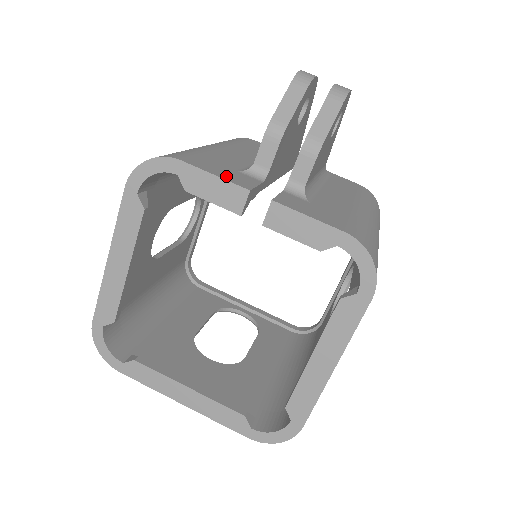
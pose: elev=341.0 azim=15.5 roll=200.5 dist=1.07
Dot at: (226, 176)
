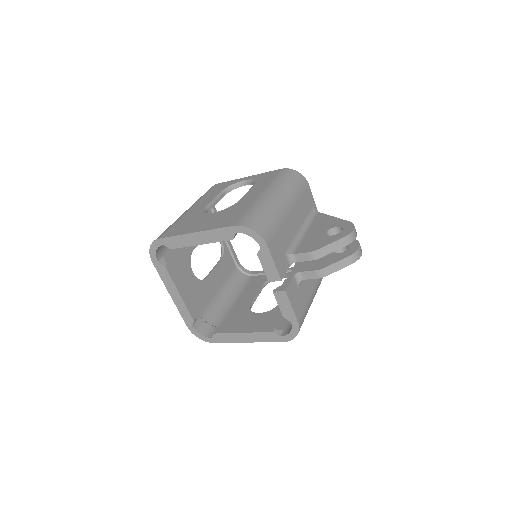
Dot at: (278, 264)
